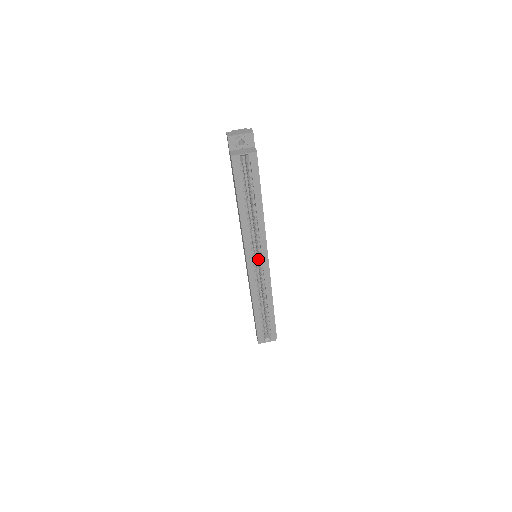
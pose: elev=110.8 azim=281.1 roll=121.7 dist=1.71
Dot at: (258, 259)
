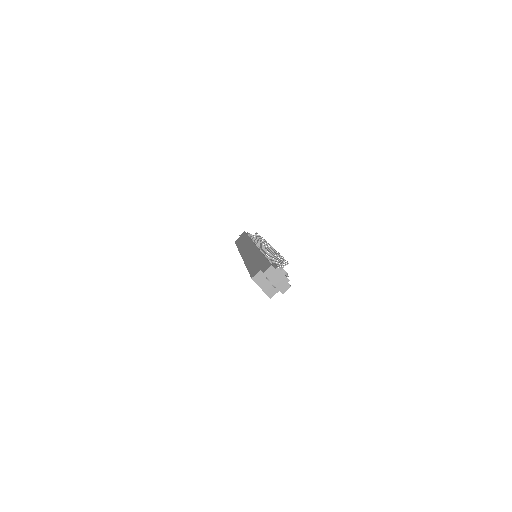
Dot at: occluded
